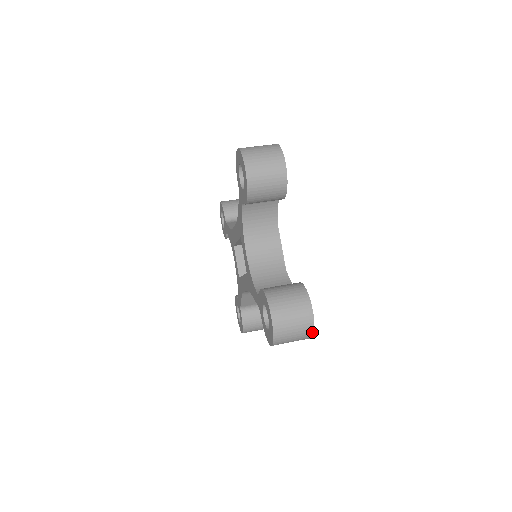
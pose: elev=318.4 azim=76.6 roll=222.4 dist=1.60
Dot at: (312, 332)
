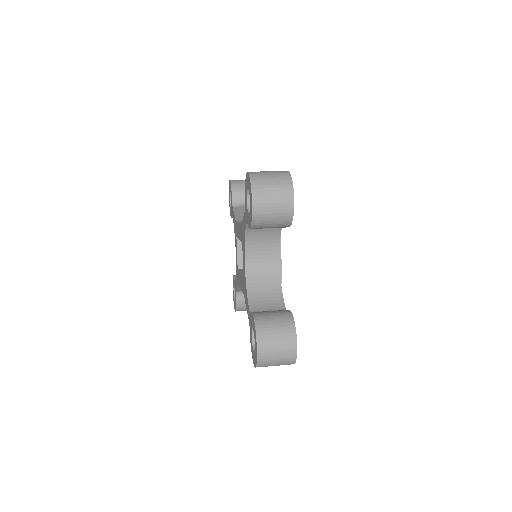
Dot at: (294, 362)
